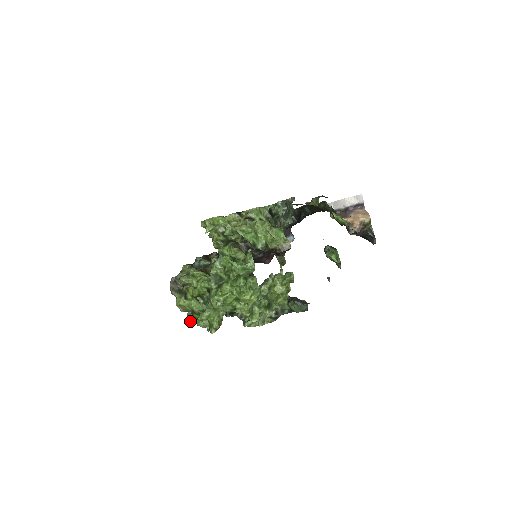
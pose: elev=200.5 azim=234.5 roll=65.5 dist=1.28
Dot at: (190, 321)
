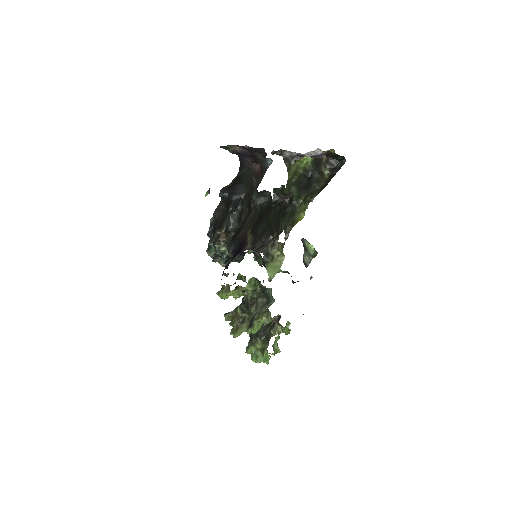
Dot at: occluded
